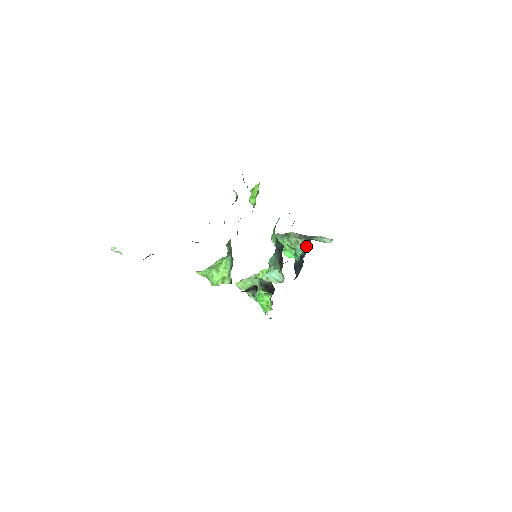
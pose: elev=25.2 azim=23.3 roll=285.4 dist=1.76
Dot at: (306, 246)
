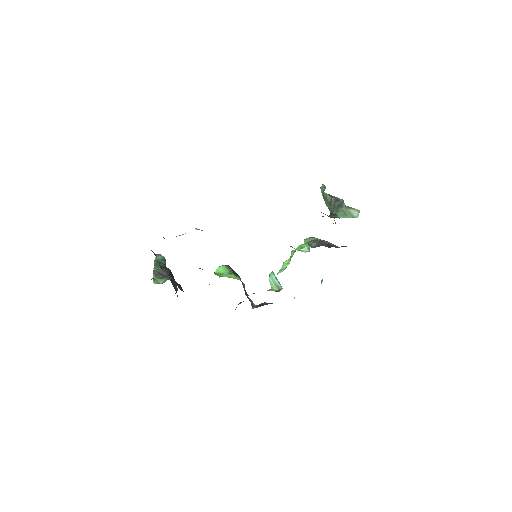
Dot at: occluded
